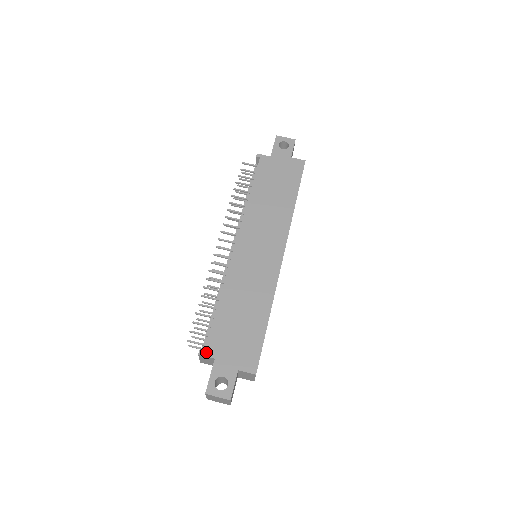
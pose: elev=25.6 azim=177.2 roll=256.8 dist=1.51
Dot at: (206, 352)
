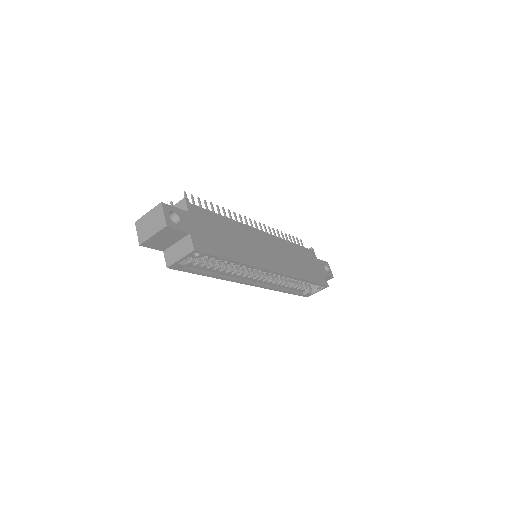
Dot at: (190, 204)
